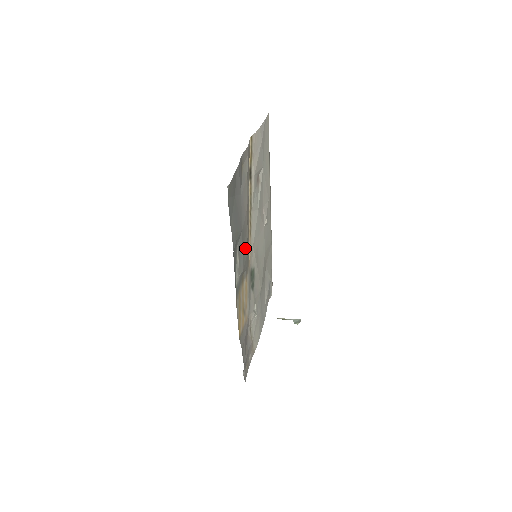
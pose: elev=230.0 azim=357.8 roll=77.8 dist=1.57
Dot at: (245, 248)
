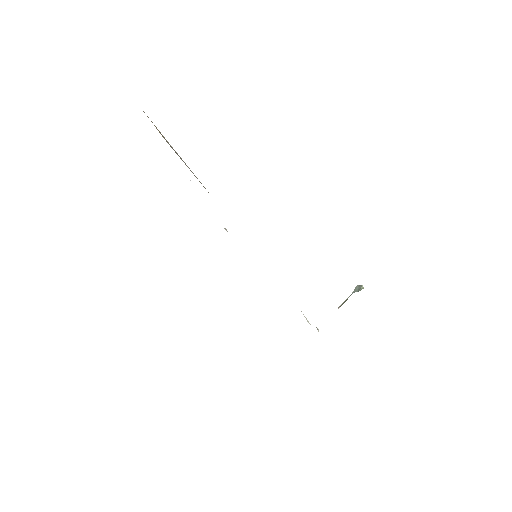
Dot at: occluded
